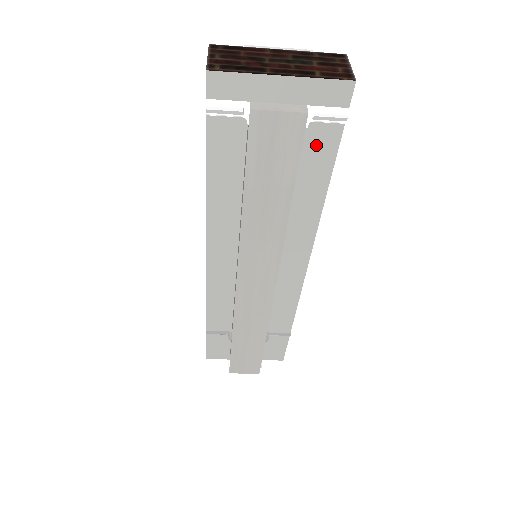
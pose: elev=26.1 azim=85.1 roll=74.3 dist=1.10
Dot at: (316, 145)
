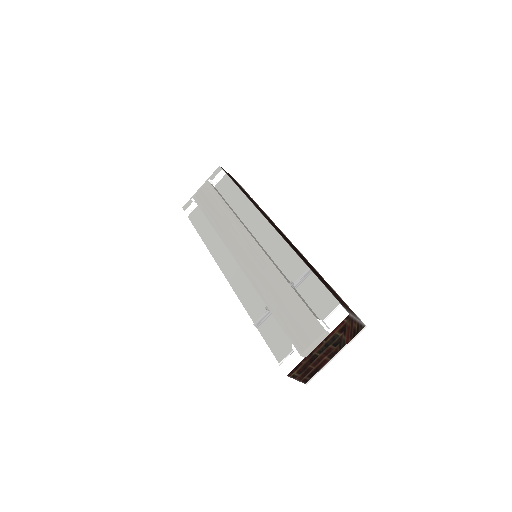
Dot at: (224, 186)
